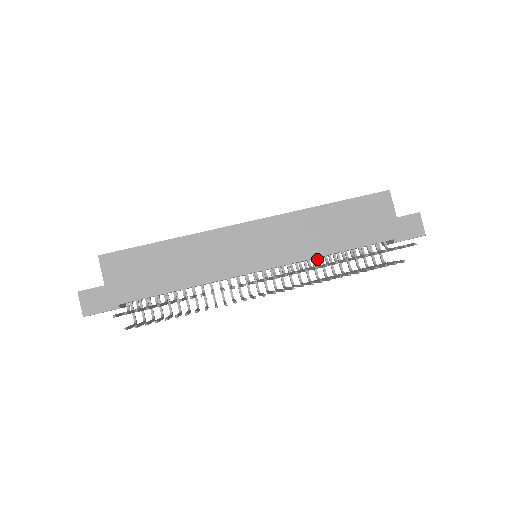
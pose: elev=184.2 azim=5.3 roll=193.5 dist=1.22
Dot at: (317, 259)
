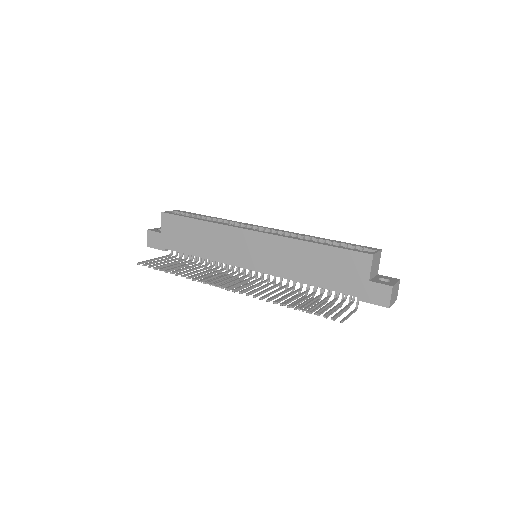
Dot at: (295, 281)
